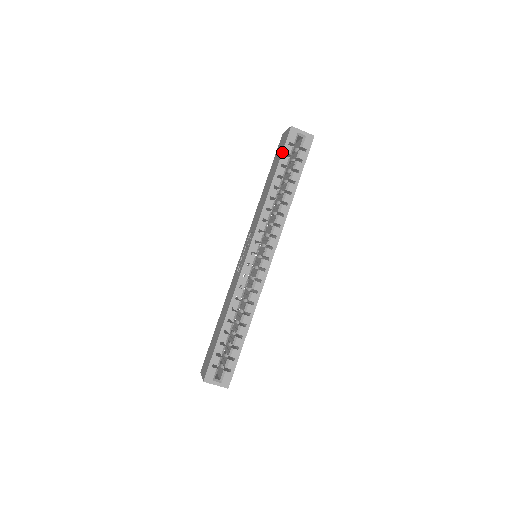
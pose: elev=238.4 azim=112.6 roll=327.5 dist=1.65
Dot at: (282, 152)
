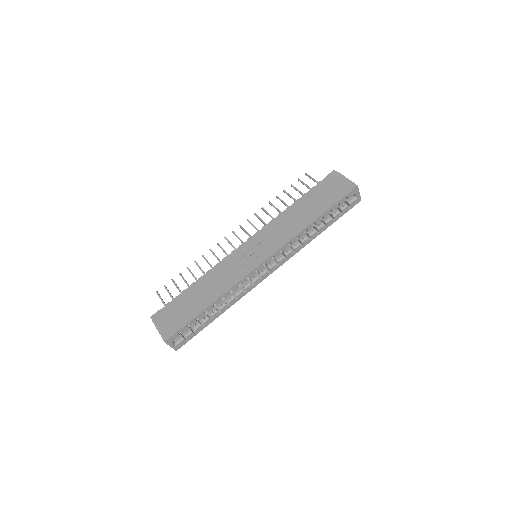
Dot at: (338, 201)
